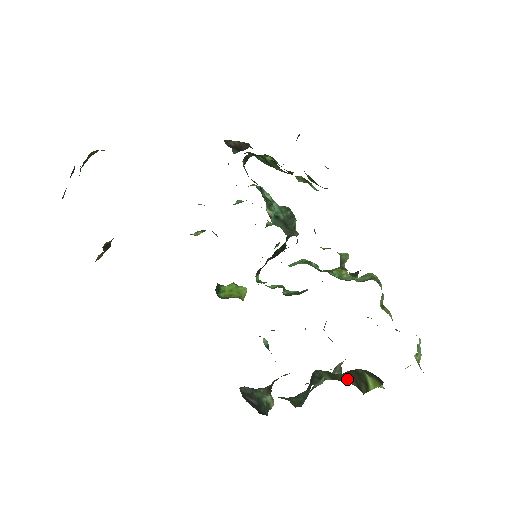
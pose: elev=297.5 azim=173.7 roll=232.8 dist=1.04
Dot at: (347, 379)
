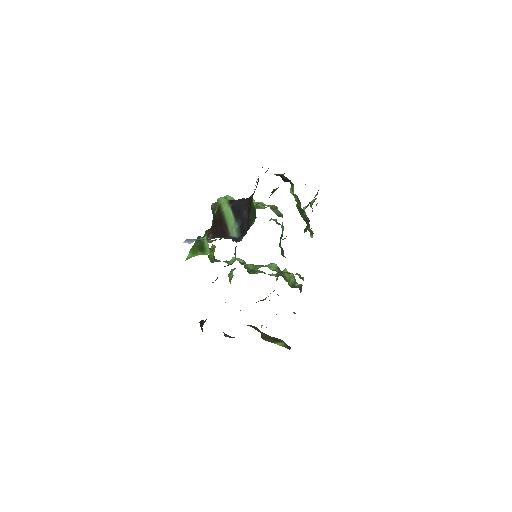
Dot at: (264, 334)
